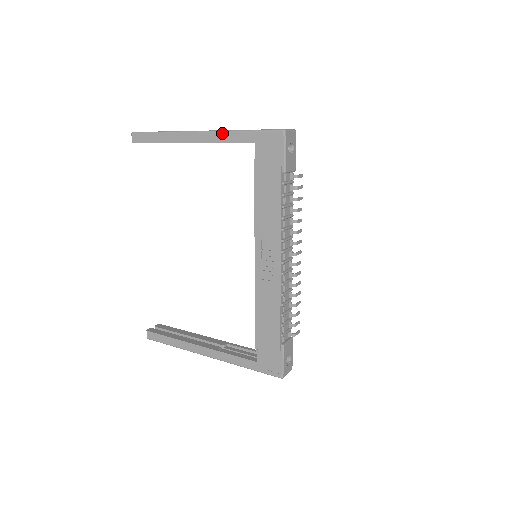
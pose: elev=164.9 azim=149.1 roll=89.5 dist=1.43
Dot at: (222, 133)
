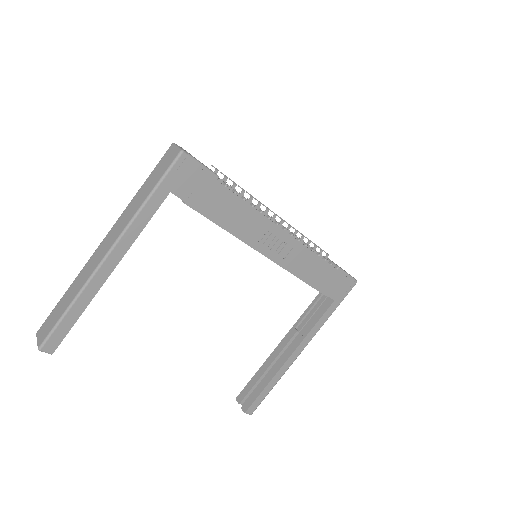
Dot at: (132, 226)
